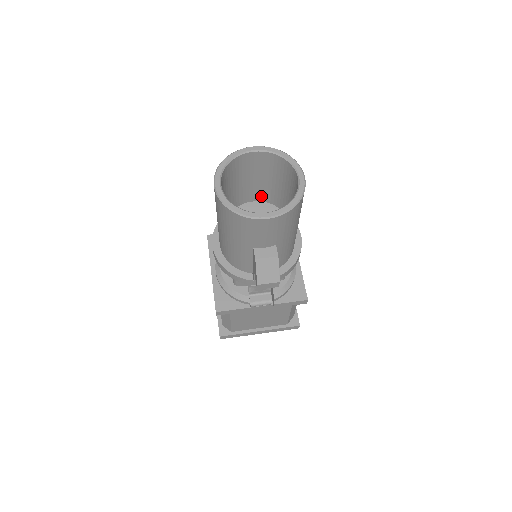
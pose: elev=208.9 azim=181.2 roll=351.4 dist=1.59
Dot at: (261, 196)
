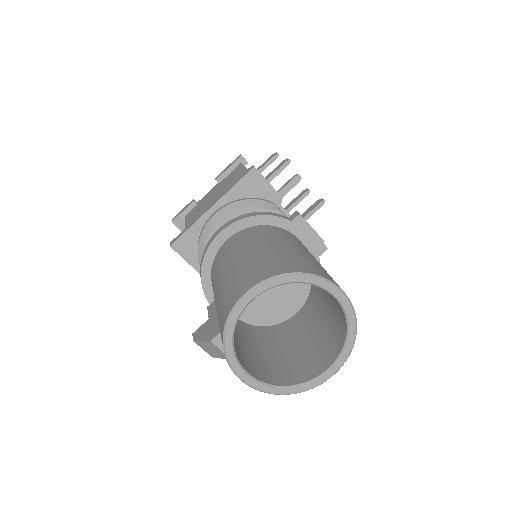
Dot at: occluded
